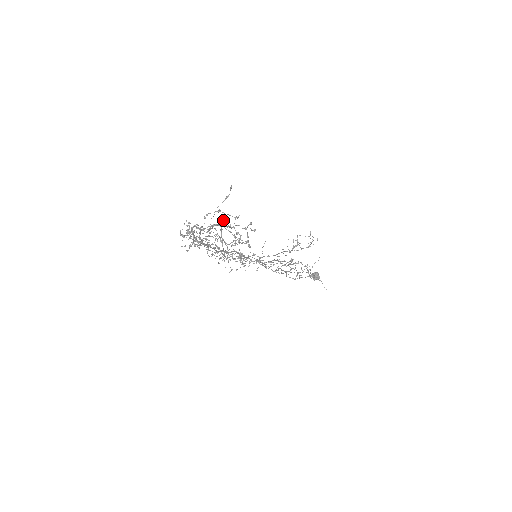
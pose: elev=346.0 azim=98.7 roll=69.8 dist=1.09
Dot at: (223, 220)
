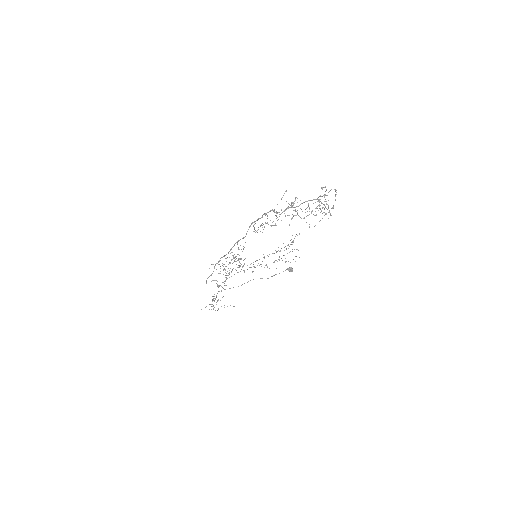
Dot at: (335, 189)
